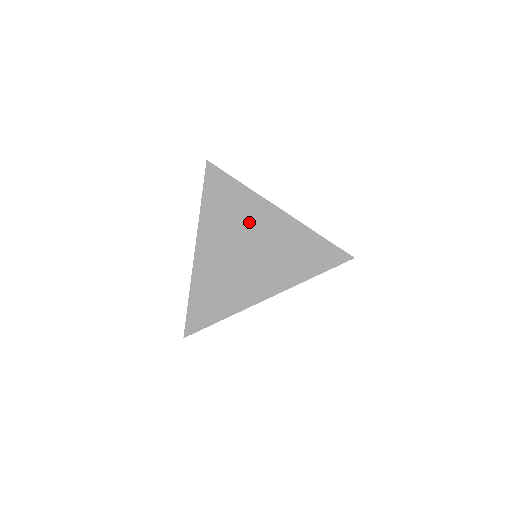
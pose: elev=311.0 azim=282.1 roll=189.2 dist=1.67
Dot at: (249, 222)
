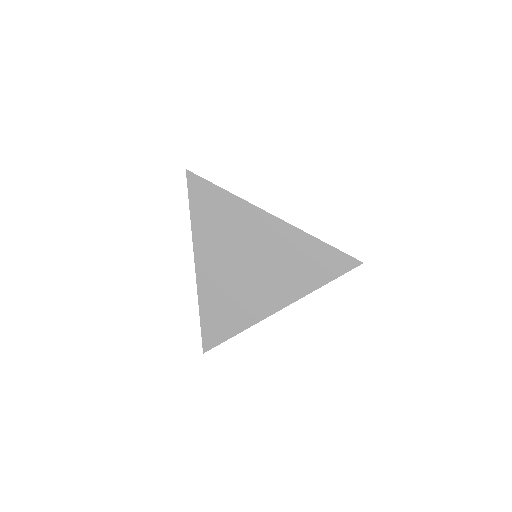
Dot at: (248, 235)
